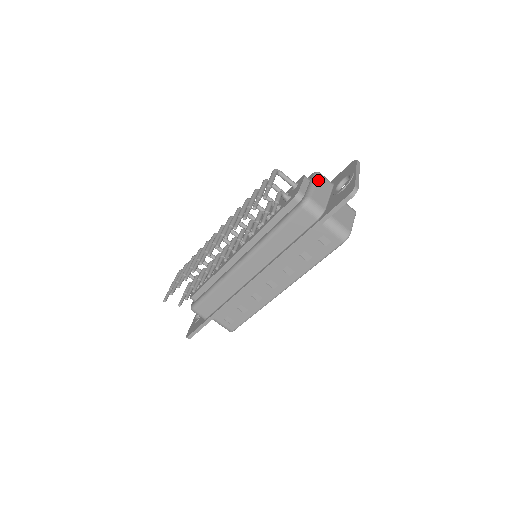
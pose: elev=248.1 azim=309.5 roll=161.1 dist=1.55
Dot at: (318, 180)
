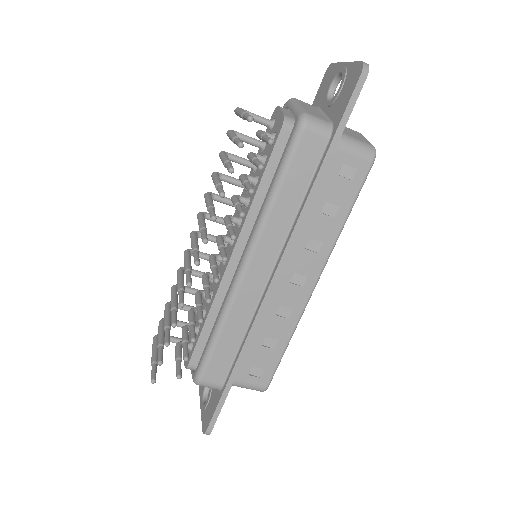
Dot at: (298, 102)
